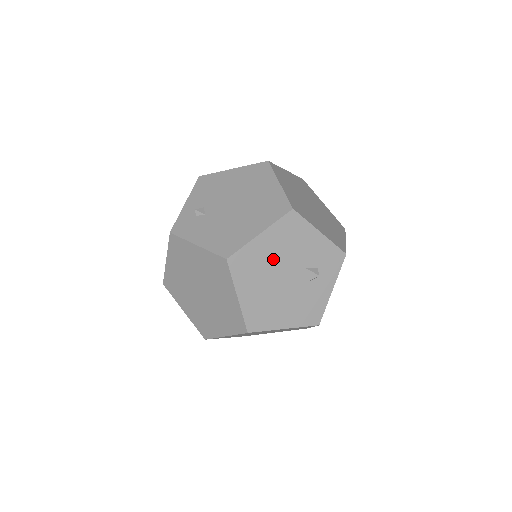
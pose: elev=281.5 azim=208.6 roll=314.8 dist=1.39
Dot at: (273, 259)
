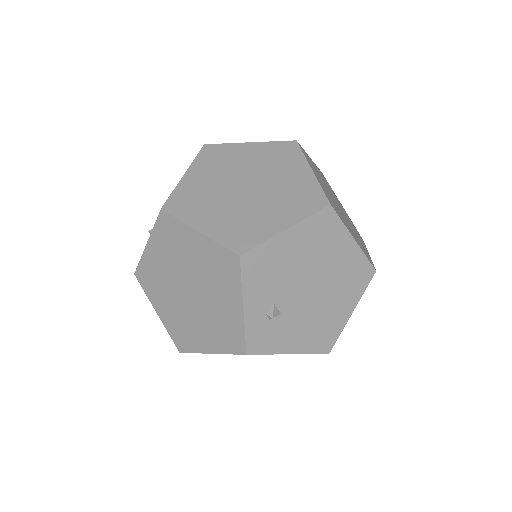
Dot at: occluded
